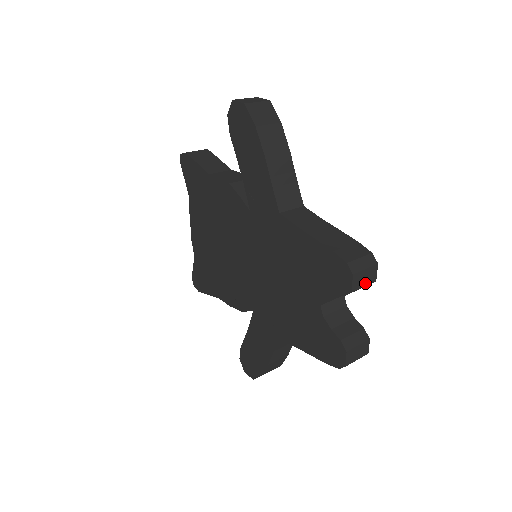
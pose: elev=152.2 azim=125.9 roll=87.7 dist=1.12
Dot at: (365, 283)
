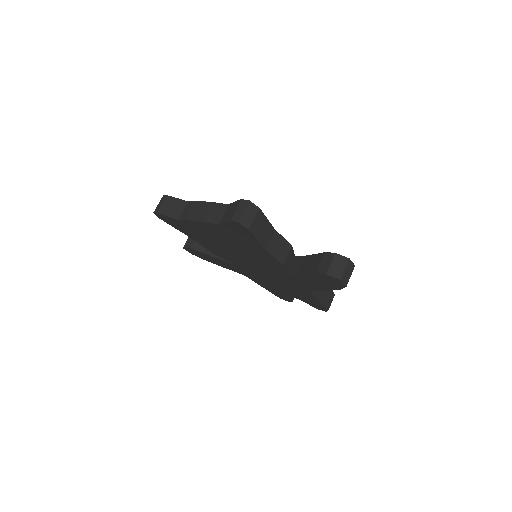
Dot at: occluded
